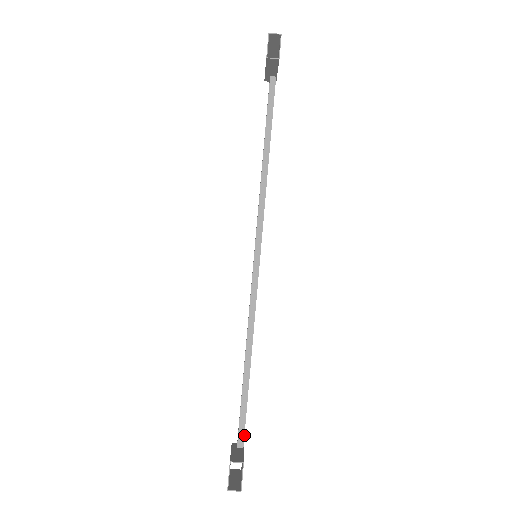
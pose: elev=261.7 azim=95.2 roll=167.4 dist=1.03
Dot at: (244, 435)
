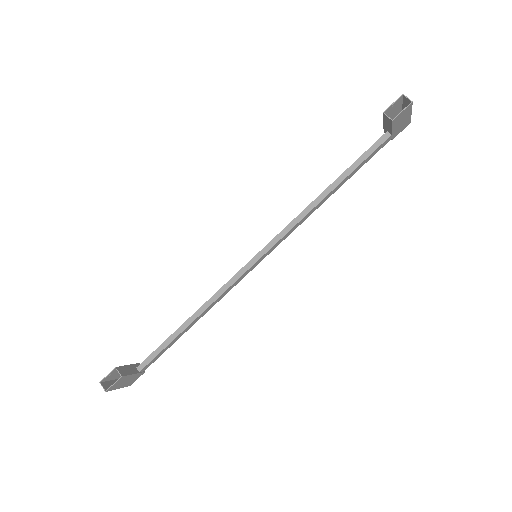
Dot at: (147, 365)
